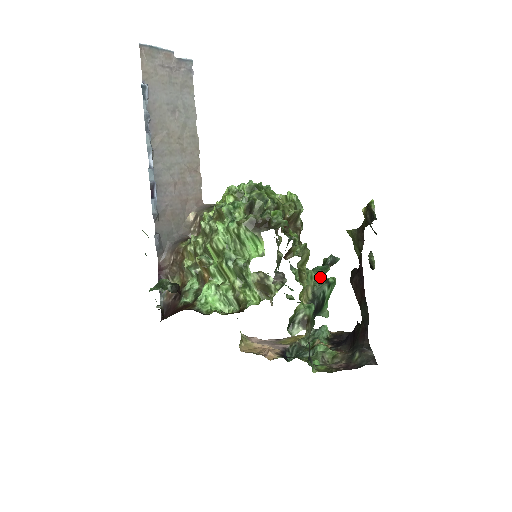
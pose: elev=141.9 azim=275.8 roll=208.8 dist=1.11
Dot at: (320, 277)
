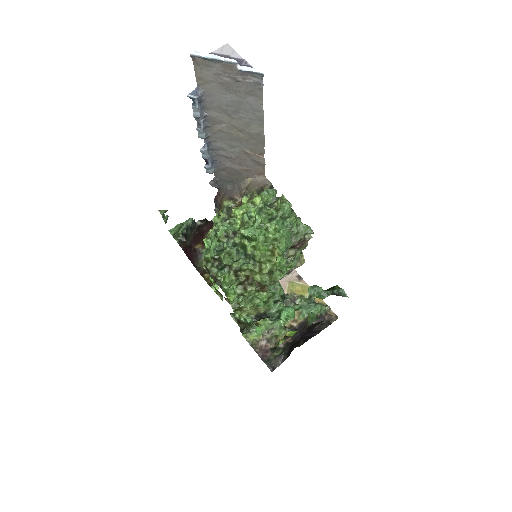
Dot at: occluded
